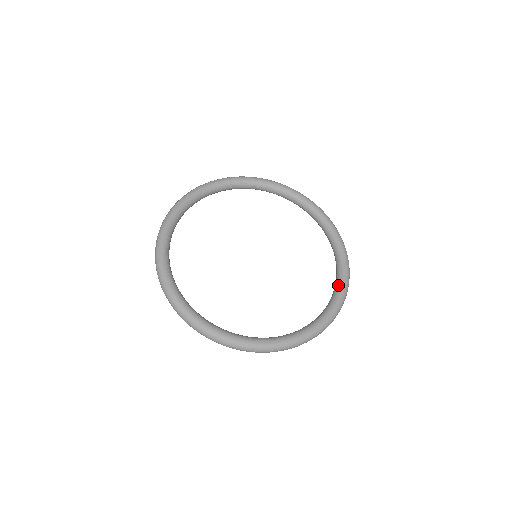
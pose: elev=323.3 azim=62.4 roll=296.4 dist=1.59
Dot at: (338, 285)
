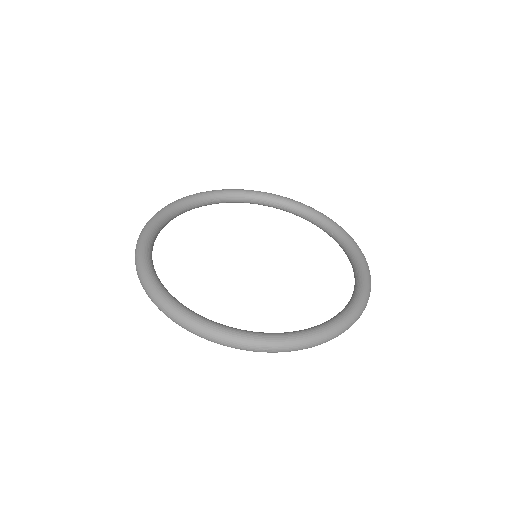
Dot at: (357, 266)
